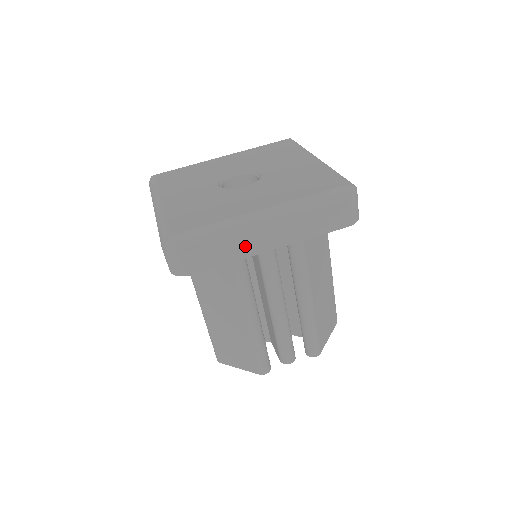
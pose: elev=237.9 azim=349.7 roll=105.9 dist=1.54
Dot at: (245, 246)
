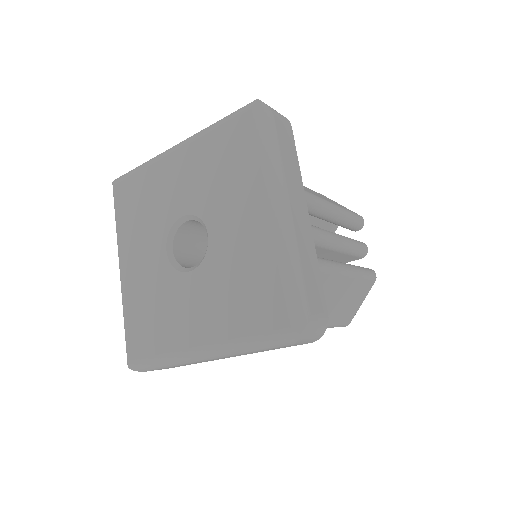
Dot at: occluded
